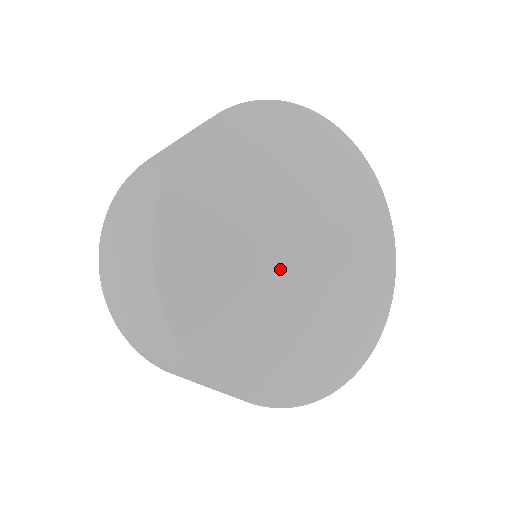
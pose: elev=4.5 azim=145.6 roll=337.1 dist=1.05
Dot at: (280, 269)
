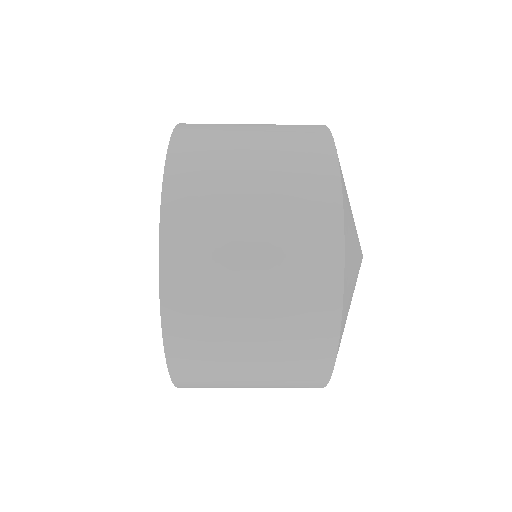
Dot at: occluded
